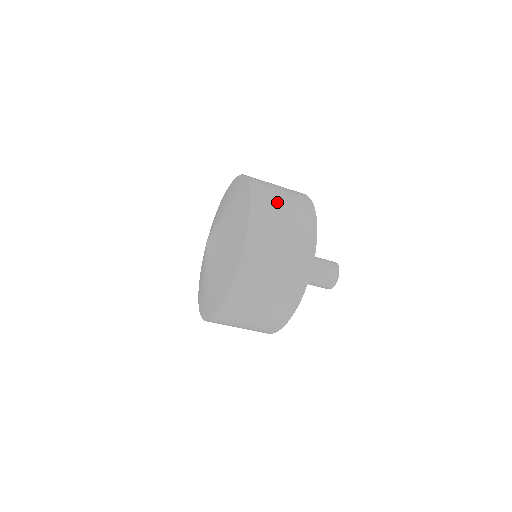
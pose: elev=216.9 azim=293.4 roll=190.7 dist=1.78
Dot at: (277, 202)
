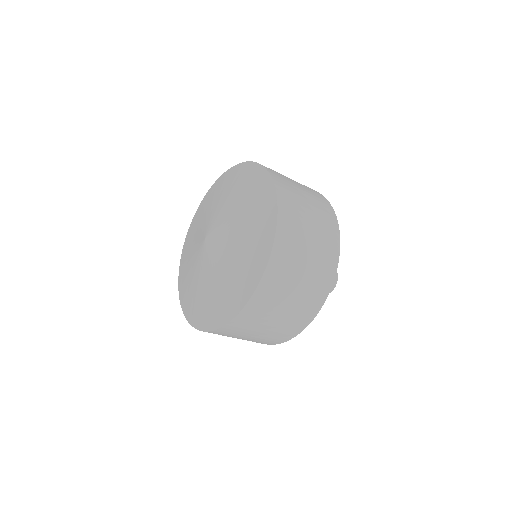
Dot at: (302, 242)
